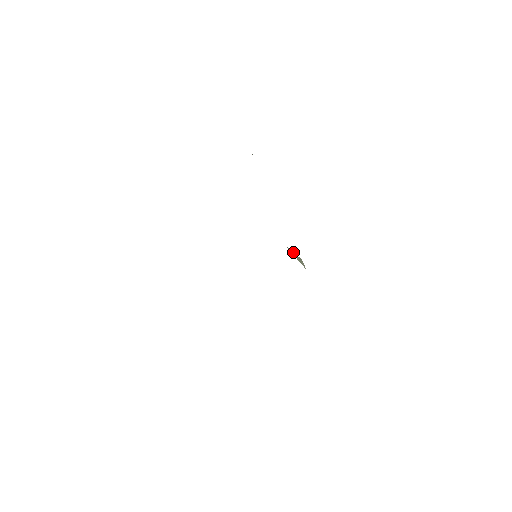
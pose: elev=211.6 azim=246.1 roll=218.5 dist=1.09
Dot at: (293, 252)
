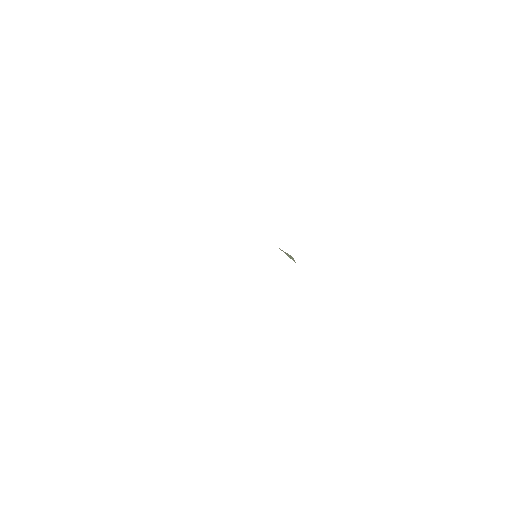
Dot at: (285, 252)
